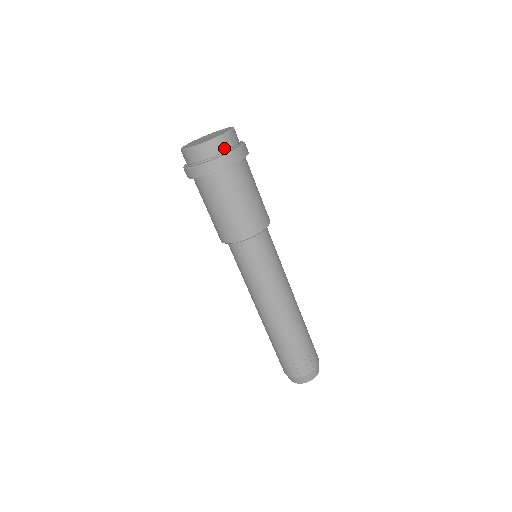
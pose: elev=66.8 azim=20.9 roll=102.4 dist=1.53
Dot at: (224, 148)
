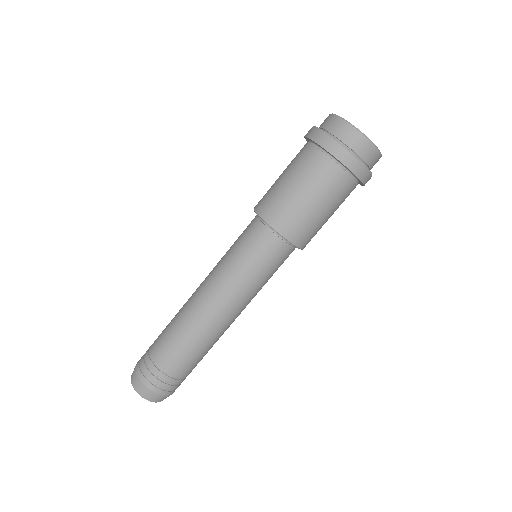
Dot at: (353, 145)
